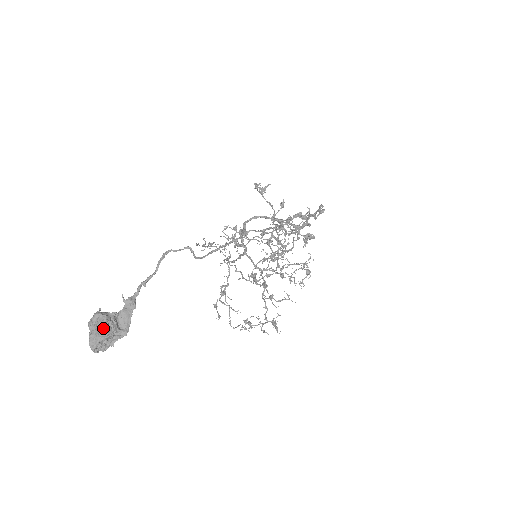
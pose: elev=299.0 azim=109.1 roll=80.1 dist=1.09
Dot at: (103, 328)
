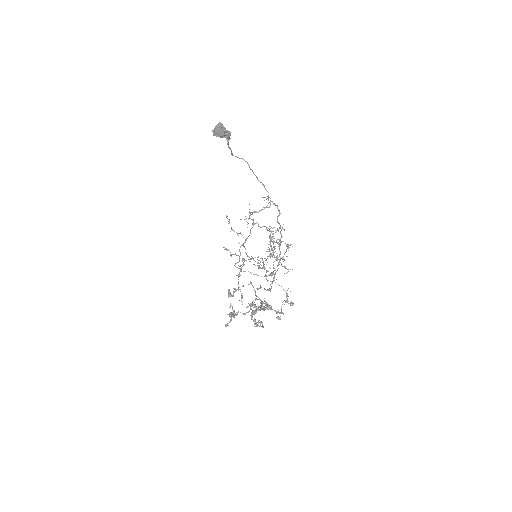
Dot at: occluded
